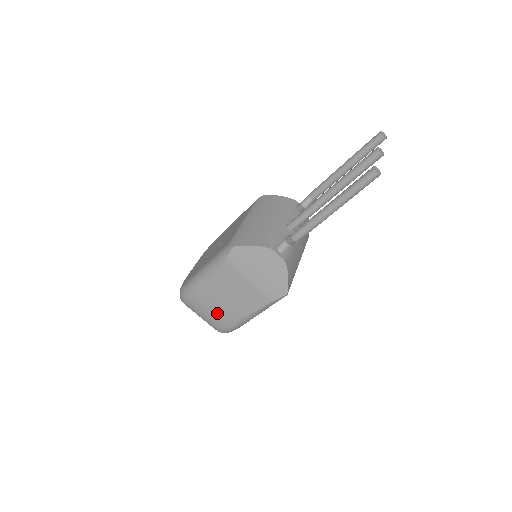
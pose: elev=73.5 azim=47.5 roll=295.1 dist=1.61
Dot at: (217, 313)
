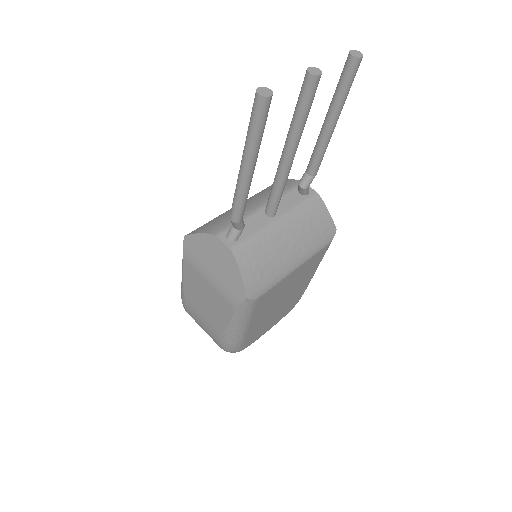
Dot at: (206, 324)
